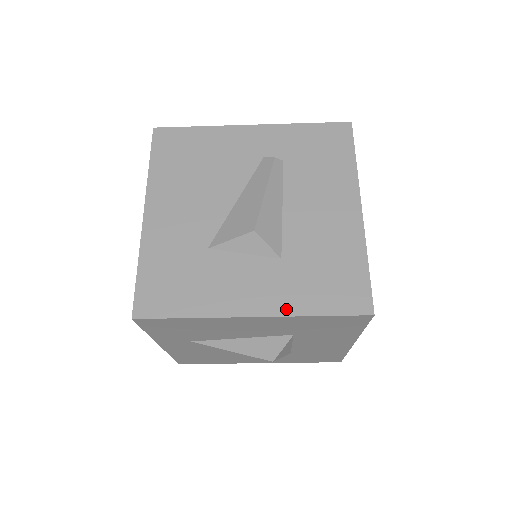
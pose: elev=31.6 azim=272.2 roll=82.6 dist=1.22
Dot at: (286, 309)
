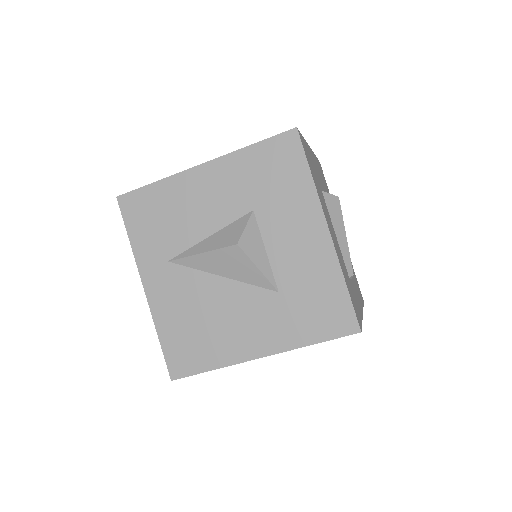
Dot at: (229, 155)
